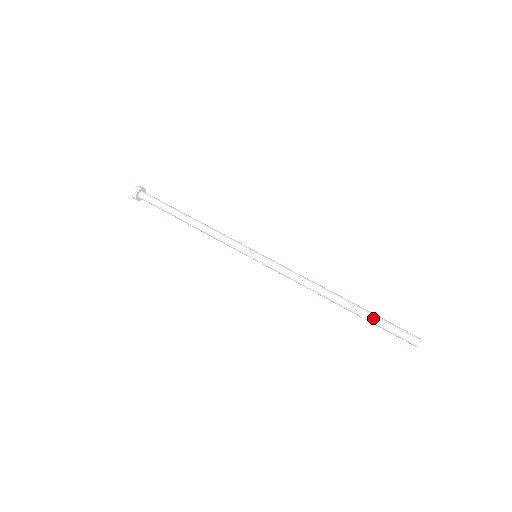
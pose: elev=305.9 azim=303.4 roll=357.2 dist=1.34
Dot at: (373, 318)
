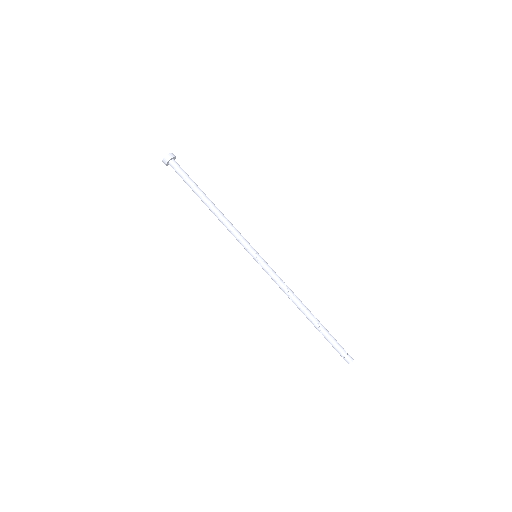
Dot at: (328, 334)
